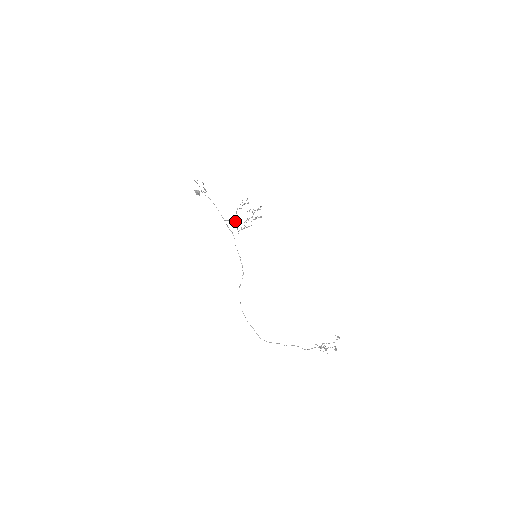
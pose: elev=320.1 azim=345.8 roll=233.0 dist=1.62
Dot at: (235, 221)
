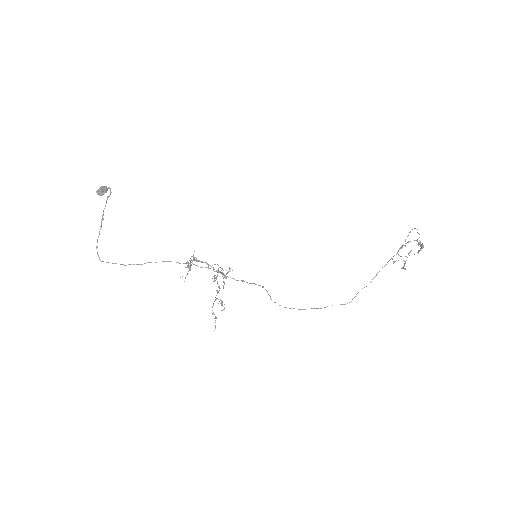
Dot at: occluded
